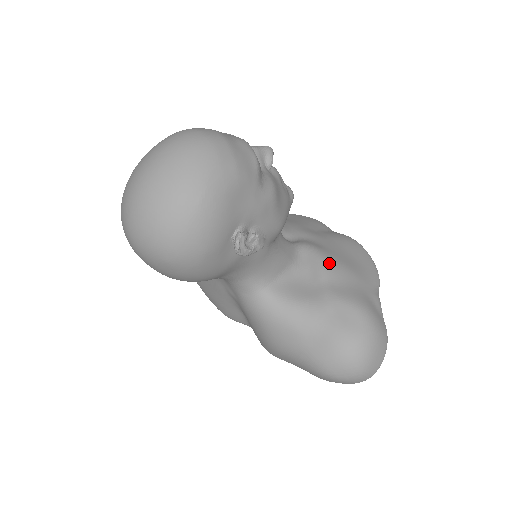
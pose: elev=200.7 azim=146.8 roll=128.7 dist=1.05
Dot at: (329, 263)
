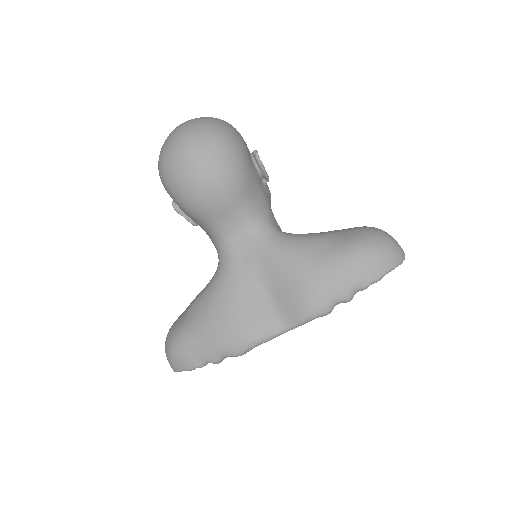
Dot at: occluded
